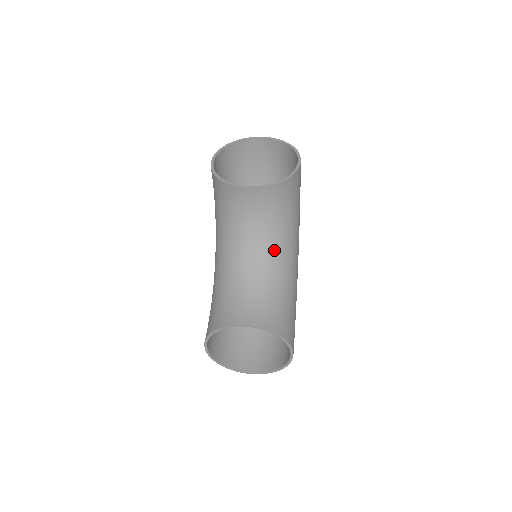
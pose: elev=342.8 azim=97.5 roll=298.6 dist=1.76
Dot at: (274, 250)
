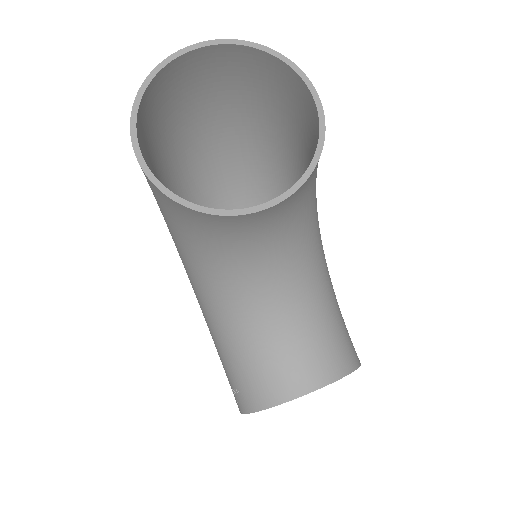
Dot at: (304, 259)
